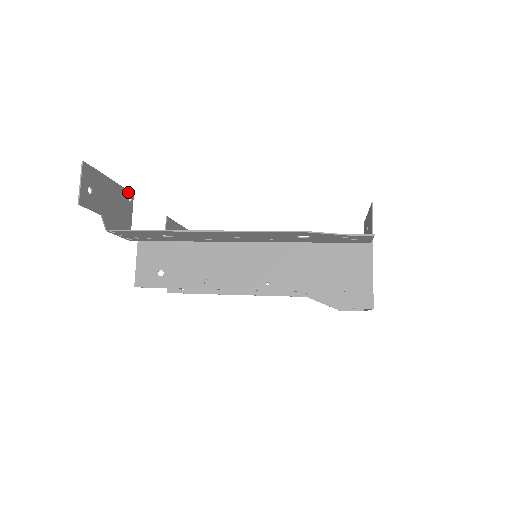
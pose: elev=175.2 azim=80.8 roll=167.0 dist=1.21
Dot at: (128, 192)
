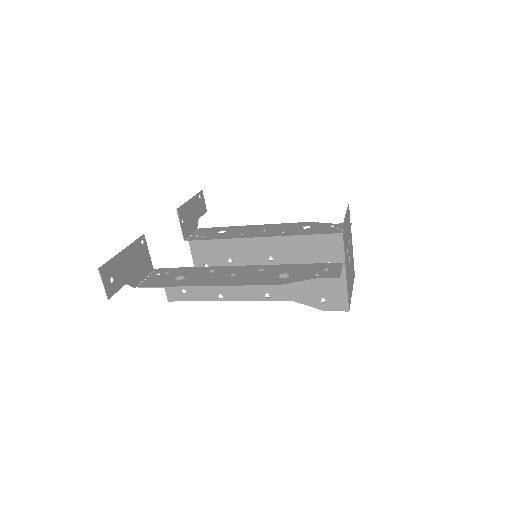
Dot at: (139, 239)
